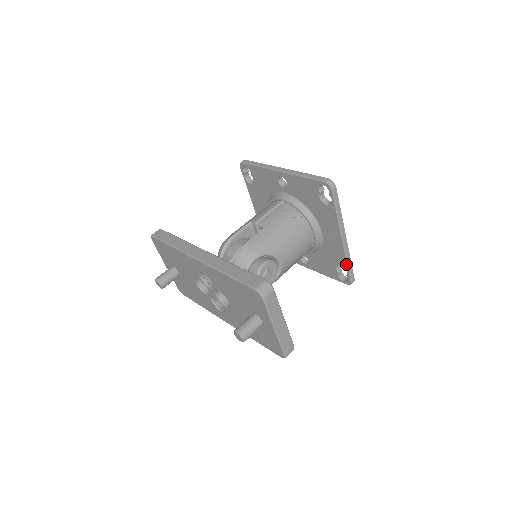
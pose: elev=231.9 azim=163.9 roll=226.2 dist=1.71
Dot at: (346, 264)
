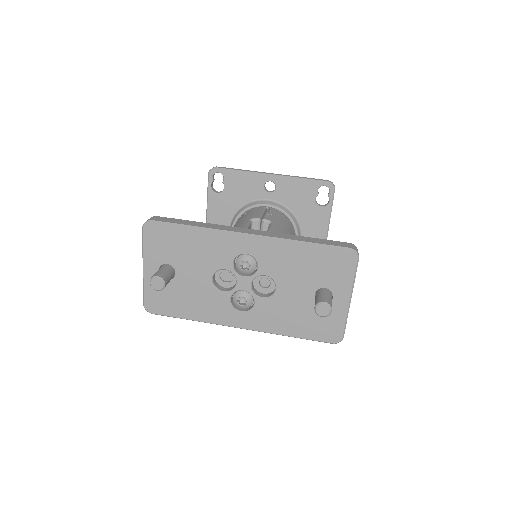
Dot at: occluded
